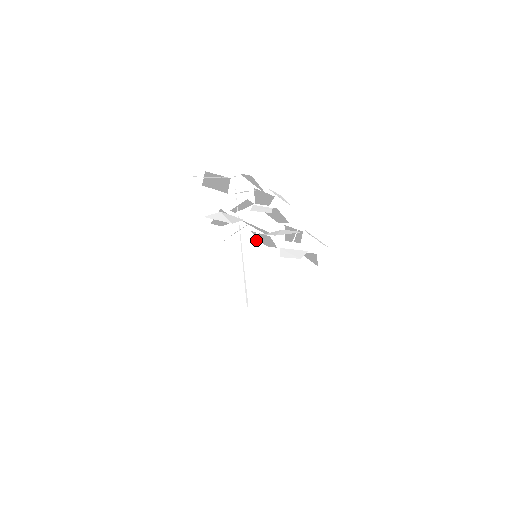
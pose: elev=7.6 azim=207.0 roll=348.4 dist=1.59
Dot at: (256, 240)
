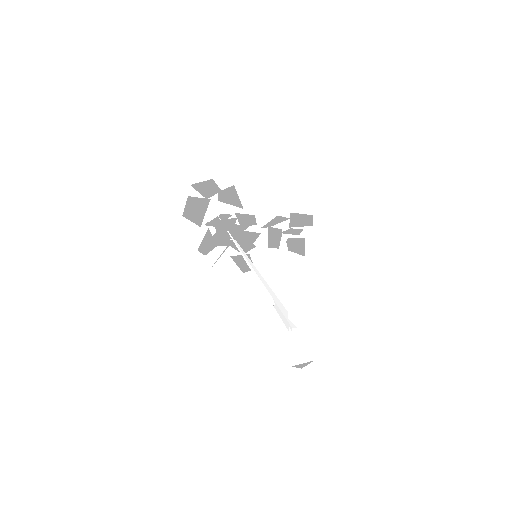
Dot at: (244, 253)
